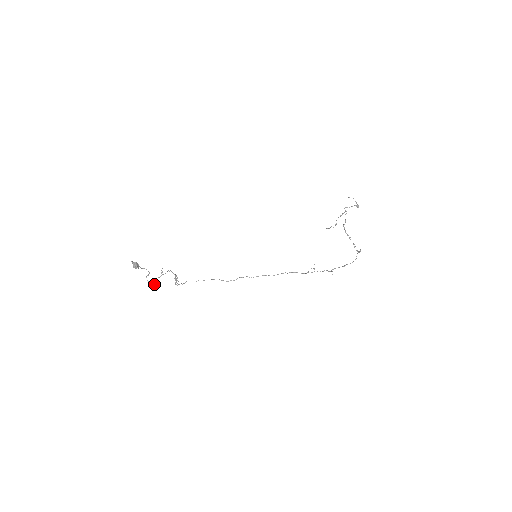
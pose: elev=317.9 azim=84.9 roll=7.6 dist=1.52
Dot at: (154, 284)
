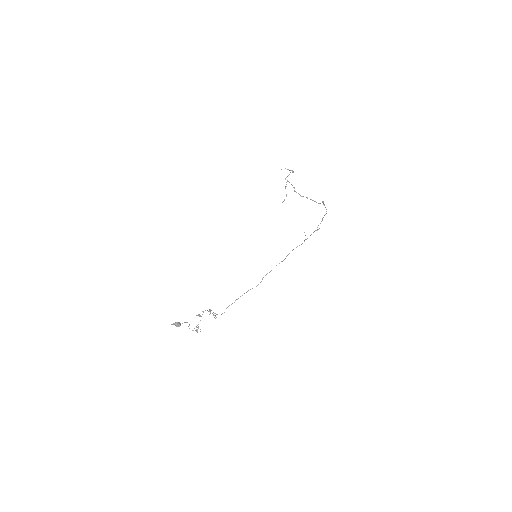
Dot at: (200, 329)
